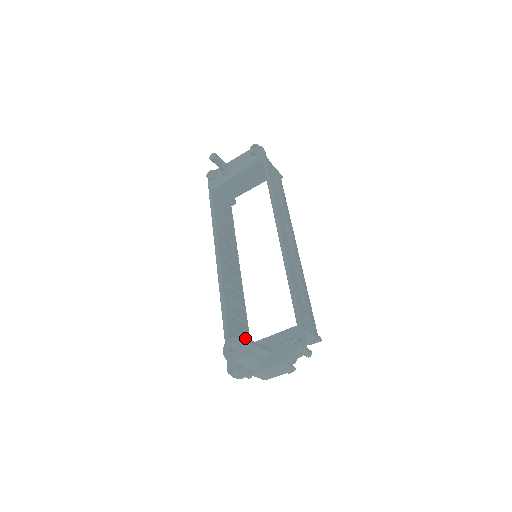
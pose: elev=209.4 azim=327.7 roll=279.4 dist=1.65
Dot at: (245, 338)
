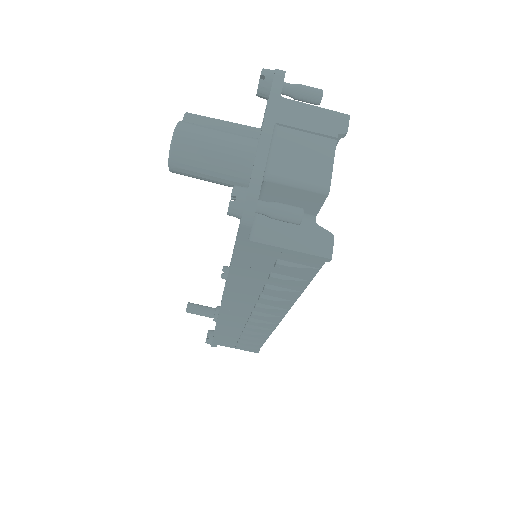
Dot at: occluded
